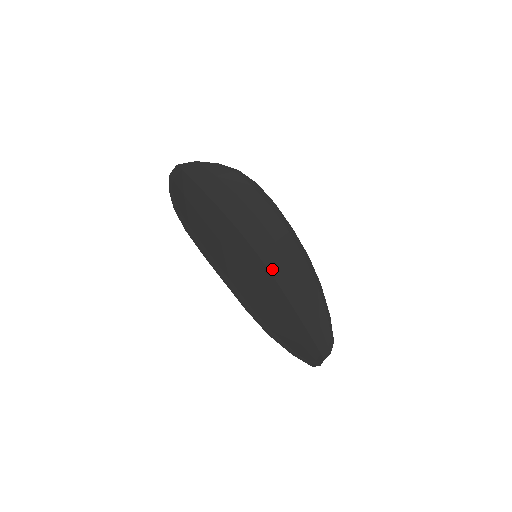
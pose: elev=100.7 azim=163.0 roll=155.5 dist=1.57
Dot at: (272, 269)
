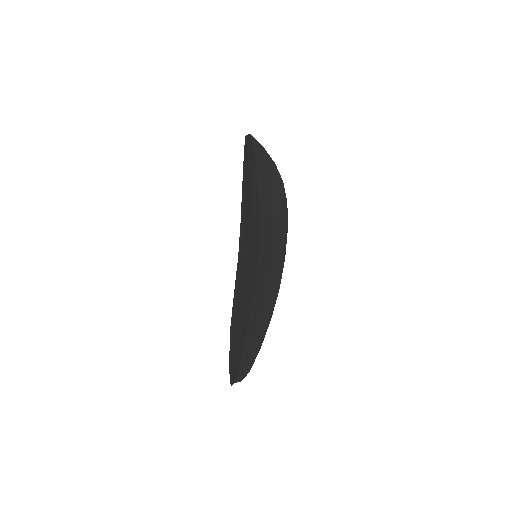
Dot at: (259, 276)
